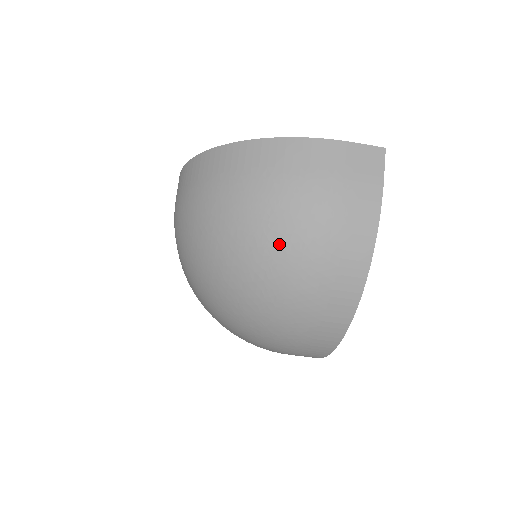
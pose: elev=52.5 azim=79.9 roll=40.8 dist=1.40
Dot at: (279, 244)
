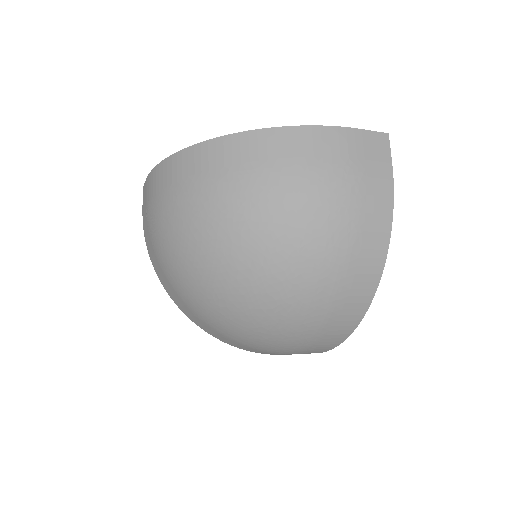
Dot at: (299, 241)
